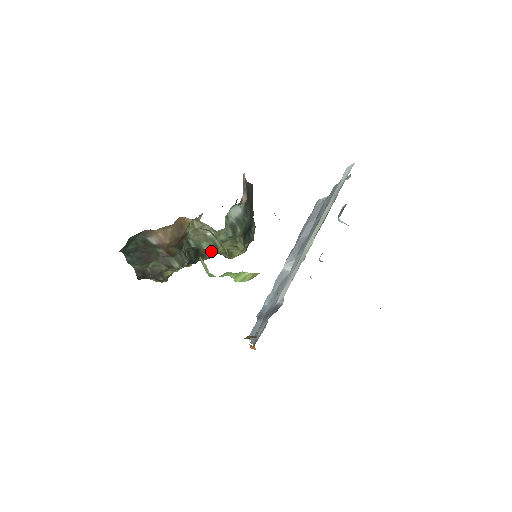
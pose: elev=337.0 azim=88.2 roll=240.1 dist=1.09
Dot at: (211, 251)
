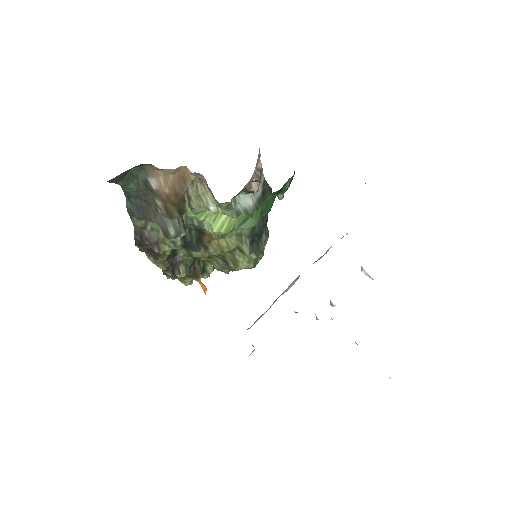
Dot at: (215, 244)
